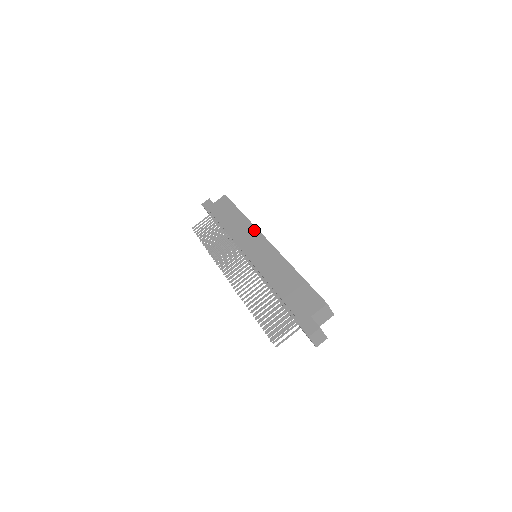
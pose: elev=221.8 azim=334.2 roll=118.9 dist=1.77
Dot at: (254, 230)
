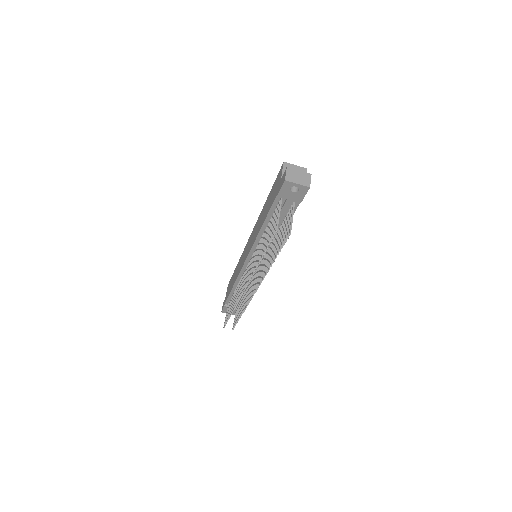
Dot at: (243, 251)
